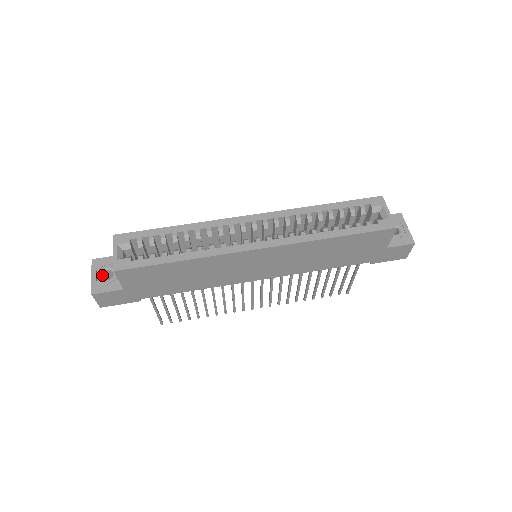
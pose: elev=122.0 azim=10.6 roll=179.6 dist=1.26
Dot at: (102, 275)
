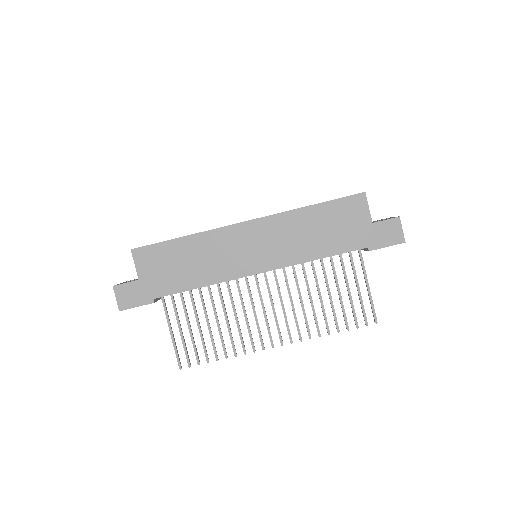
Dot at: occluded
